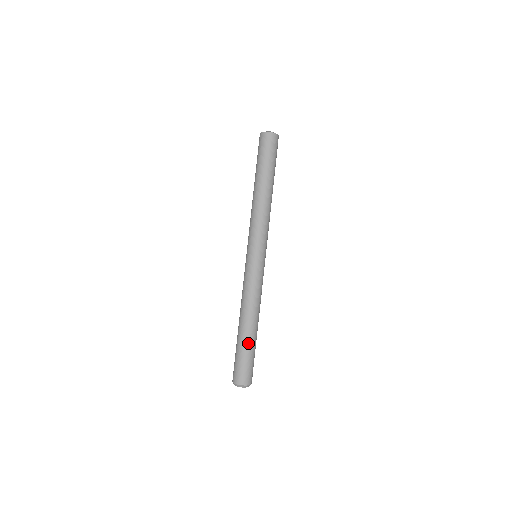
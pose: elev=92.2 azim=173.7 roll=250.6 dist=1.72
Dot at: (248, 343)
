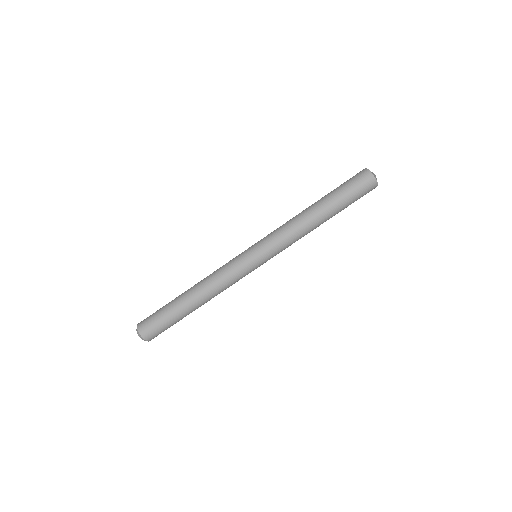
Dot at: (174, 305)
